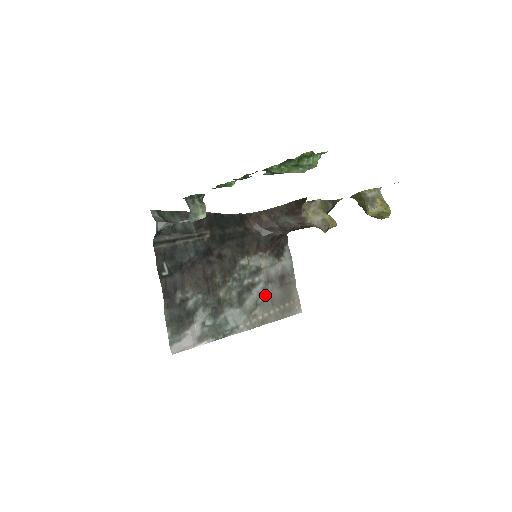
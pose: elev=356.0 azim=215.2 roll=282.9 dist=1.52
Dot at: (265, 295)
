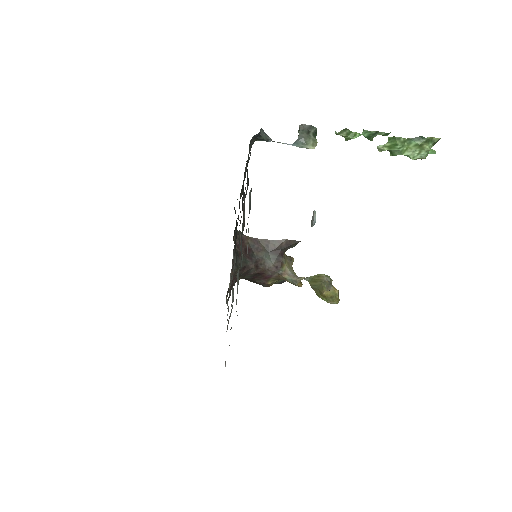
Dot at: occluded
